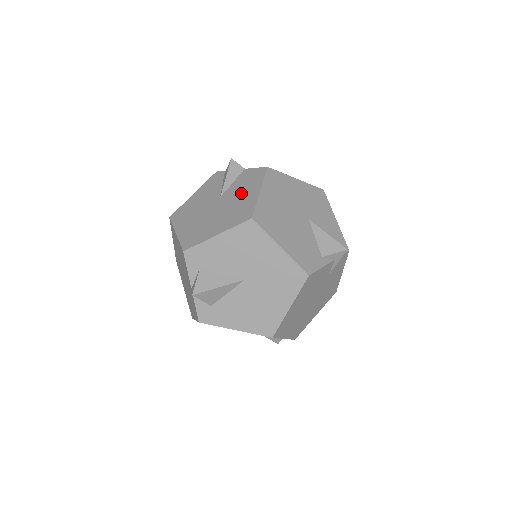
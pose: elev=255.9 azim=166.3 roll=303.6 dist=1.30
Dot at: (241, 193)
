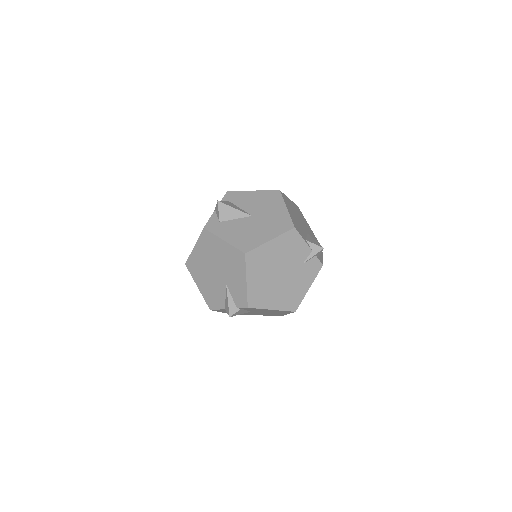
Dot at: occluded
